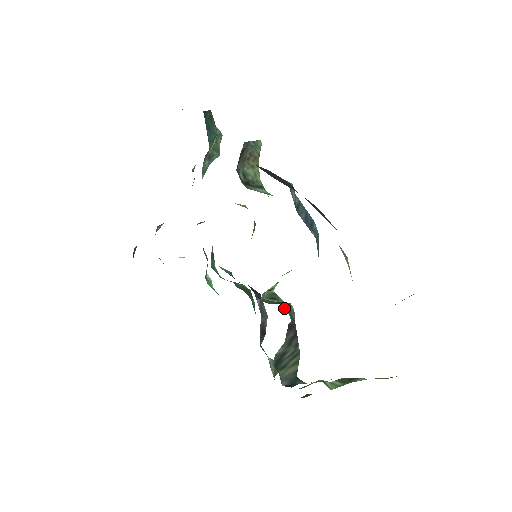
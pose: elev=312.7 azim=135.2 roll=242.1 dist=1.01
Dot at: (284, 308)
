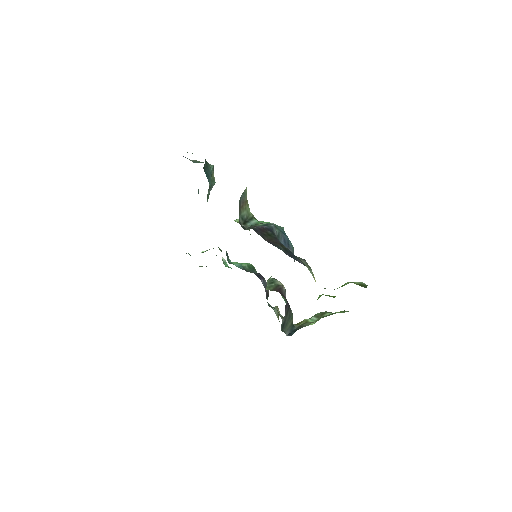
Dot at: occluded
